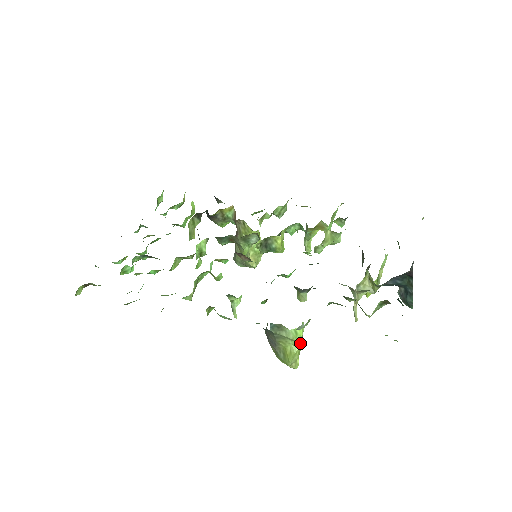
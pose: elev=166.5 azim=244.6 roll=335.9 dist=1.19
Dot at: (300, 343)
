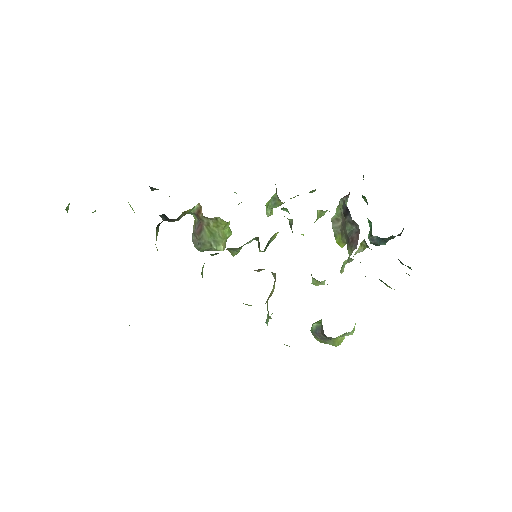
Dot at: occluded
